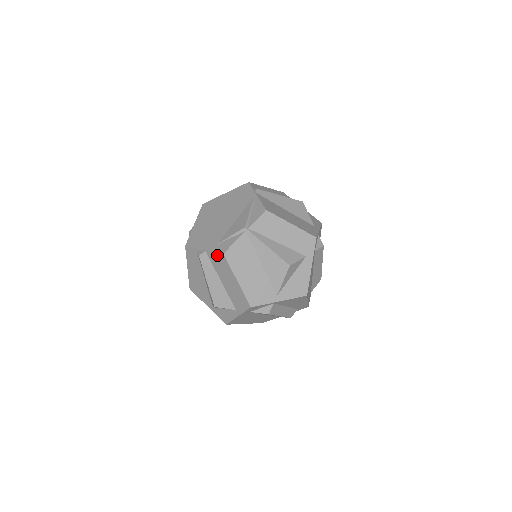
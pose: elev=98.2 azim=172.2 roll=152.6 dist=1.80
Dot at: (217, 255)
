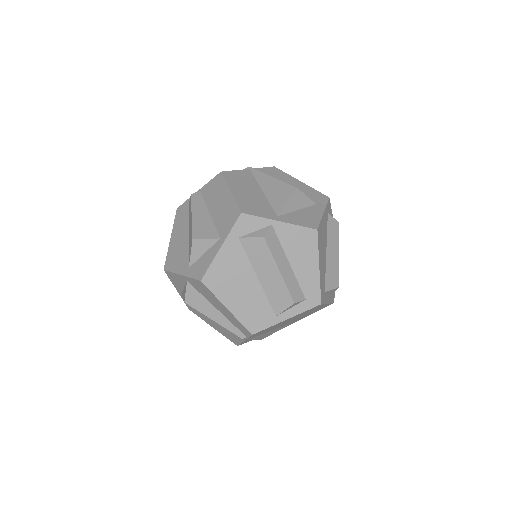
Dot at: (213, 181)
